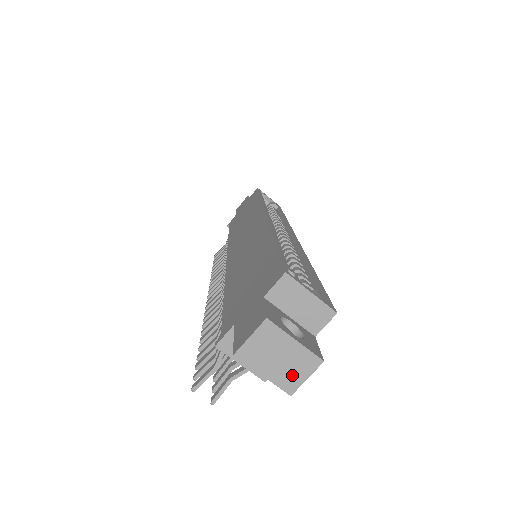
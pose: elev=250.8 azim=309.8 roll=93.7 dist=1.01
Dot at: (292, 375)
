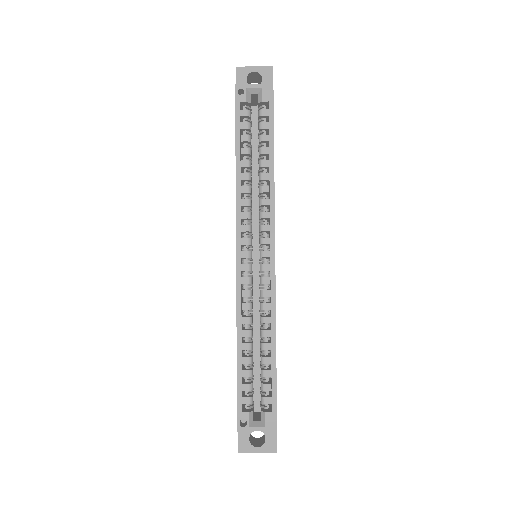
Dot at: occluded
